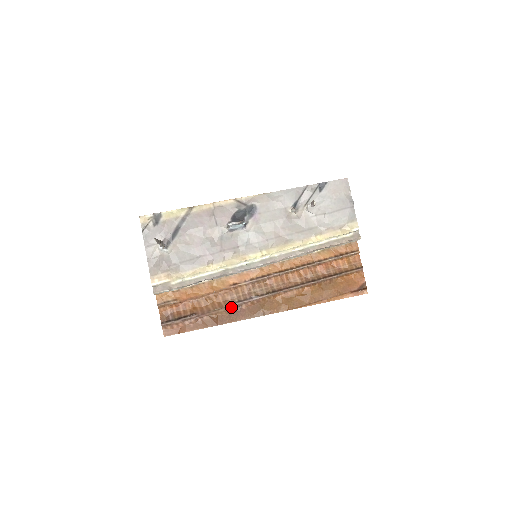
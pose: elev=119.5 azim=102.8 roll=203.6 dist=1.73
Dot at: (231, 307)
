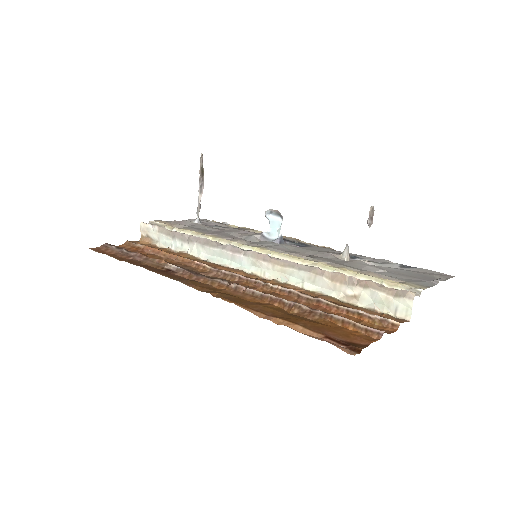
Dot at: (168, 268)
